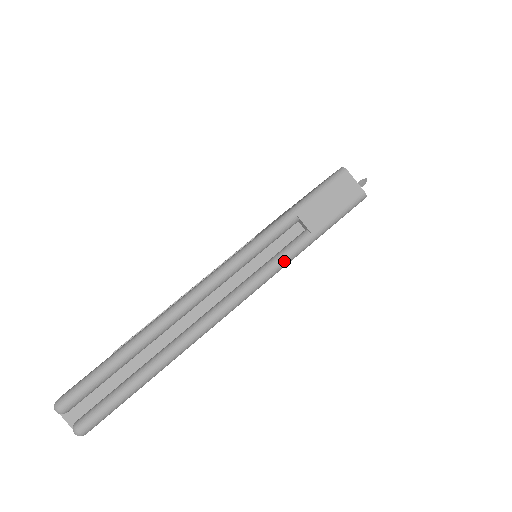
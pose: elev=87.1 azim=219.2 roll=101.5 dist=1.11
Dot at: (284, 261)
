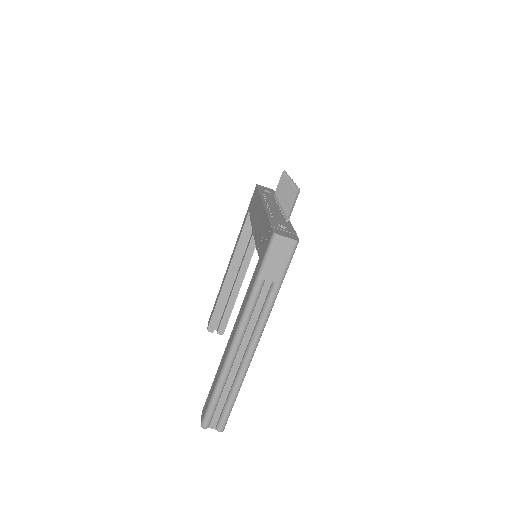
Dot at: (270, 307)
